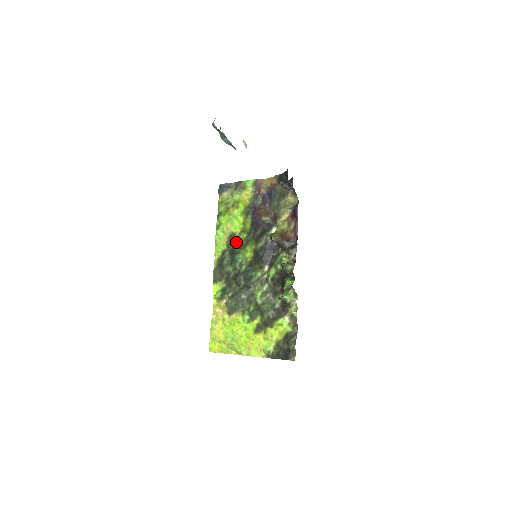
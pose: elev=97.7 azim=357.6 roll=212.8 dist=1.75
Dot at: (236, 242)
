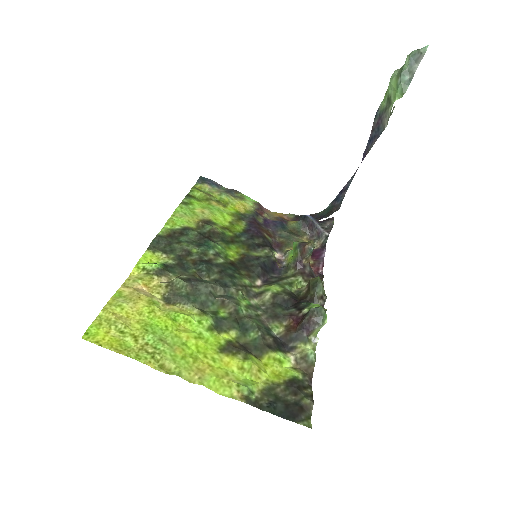
Dot at: (216, 230)
